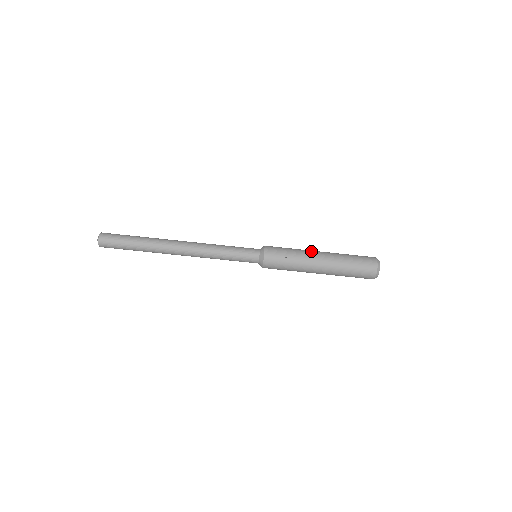
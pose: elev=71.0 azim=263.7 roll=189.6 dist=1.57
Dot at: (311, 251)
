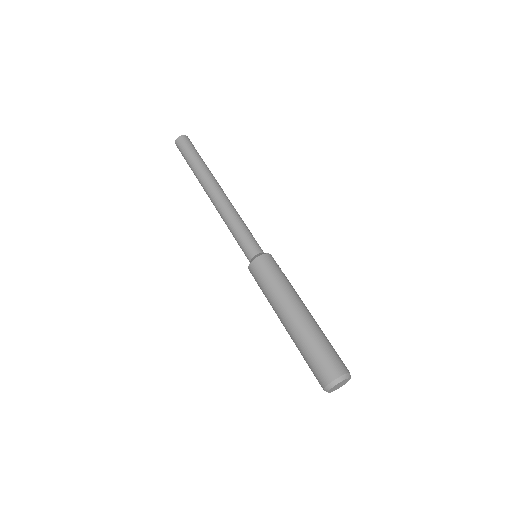
Dot at: occluded
